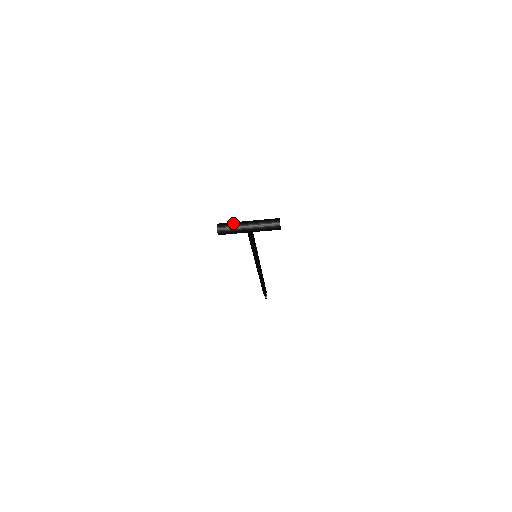
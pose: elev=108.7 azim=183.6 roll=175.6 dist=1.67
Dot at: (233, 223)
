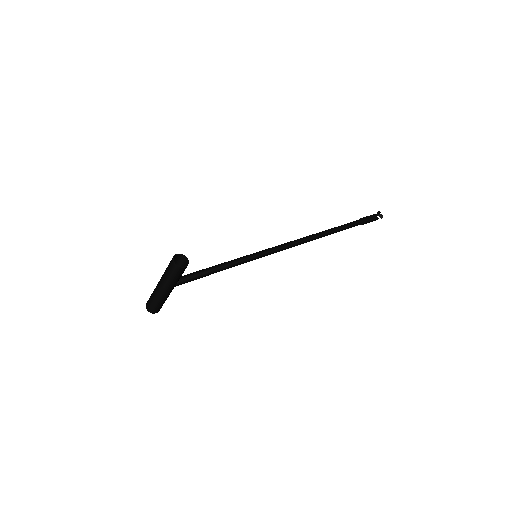
Dot at: (151, 295)
